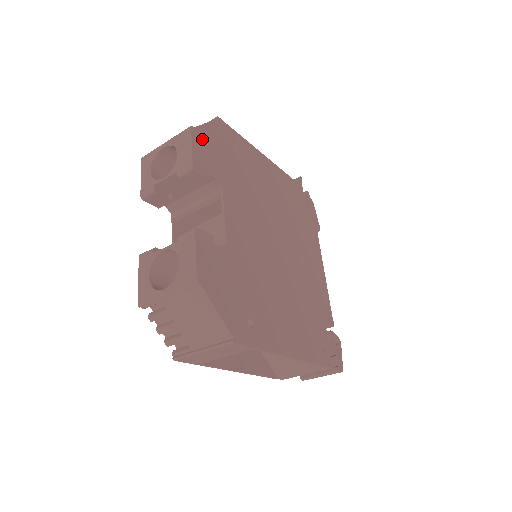
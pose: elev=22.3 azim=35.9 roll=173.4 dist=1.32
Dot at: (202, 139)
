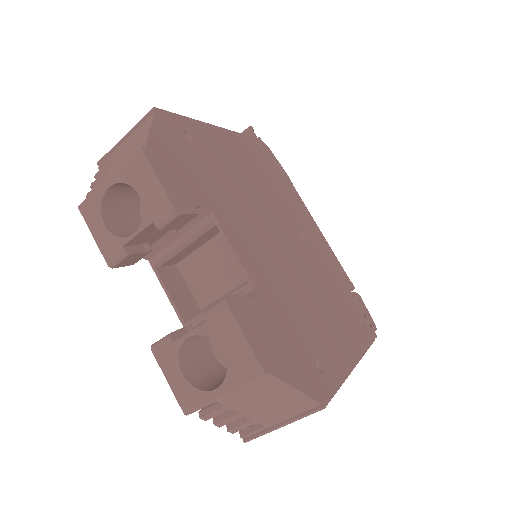
Dot at: (160, 158)
